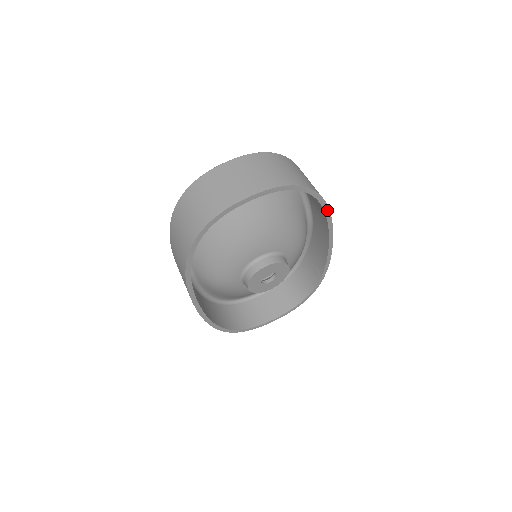
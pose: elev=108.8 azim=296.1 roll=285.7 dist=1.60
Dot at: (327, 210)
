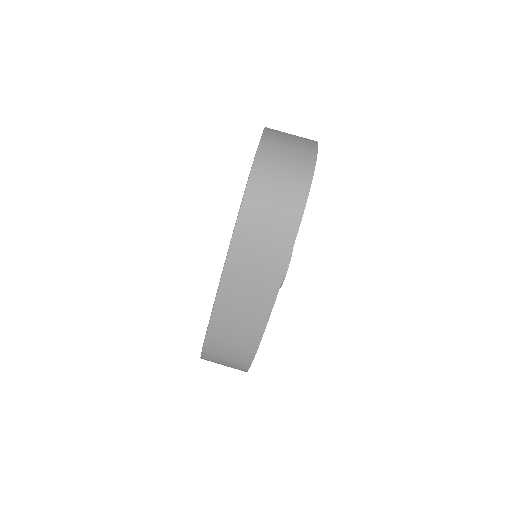
Dot at: occluded
